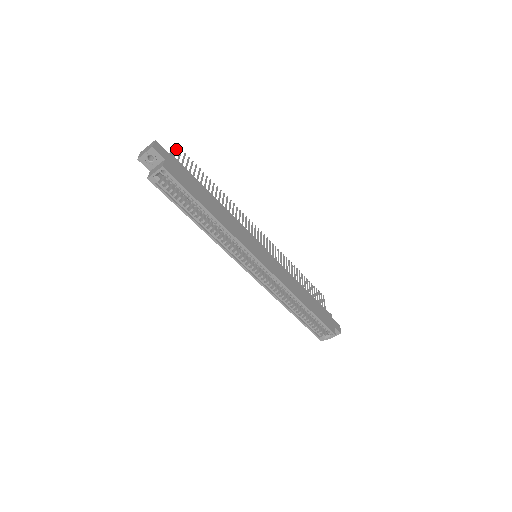
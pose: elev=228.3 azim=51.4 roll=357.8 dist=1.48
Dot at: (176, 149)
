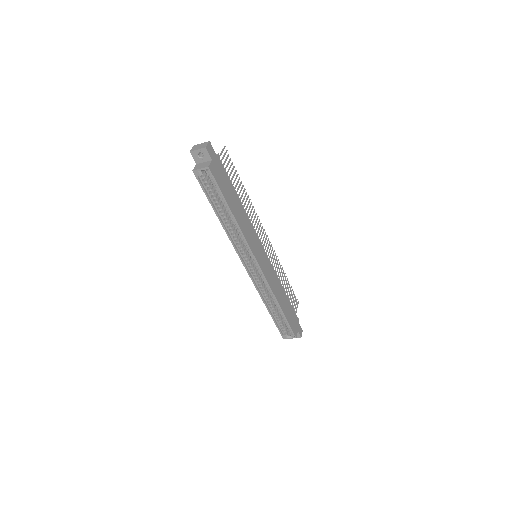
Dot at: (223, 150)
